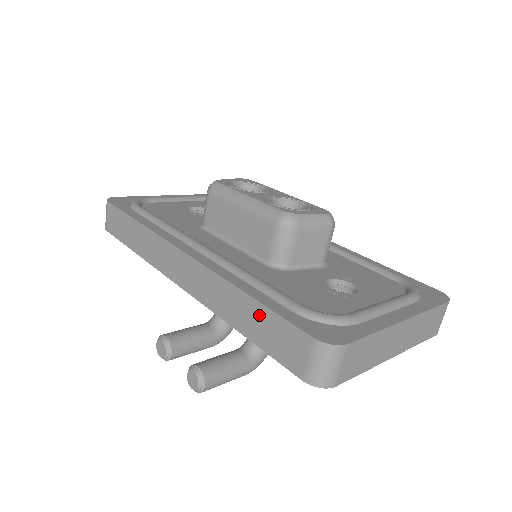
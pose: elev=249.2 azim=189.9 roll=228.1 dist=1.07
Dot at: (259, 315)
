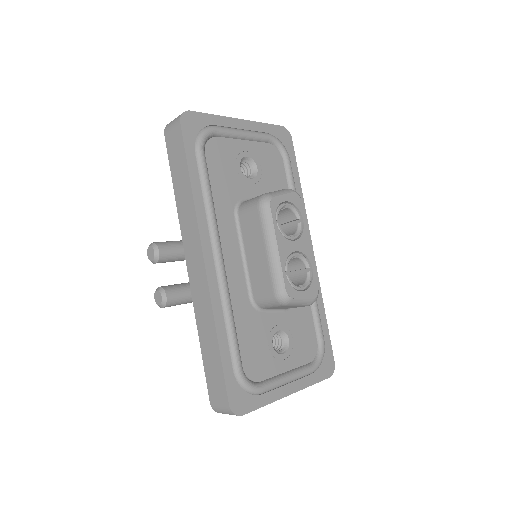
Dot at: (215, 356)
